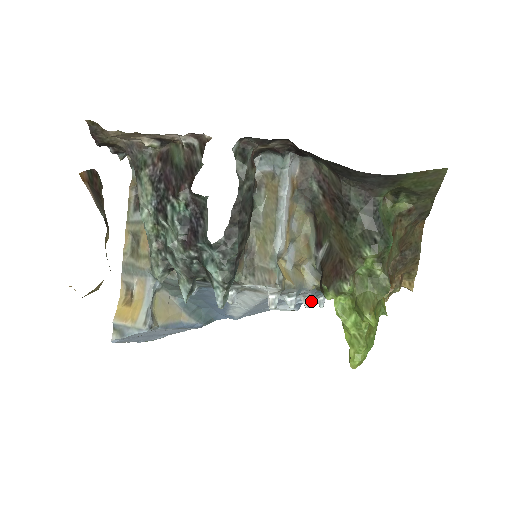
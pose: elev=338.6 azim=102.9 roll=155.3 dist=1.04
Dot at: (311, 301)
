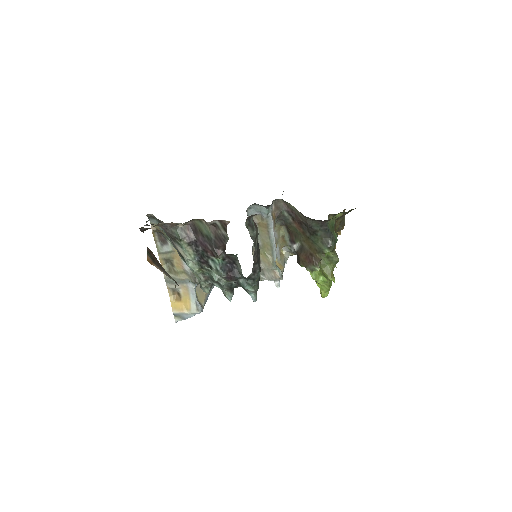
Dot at: occluded
